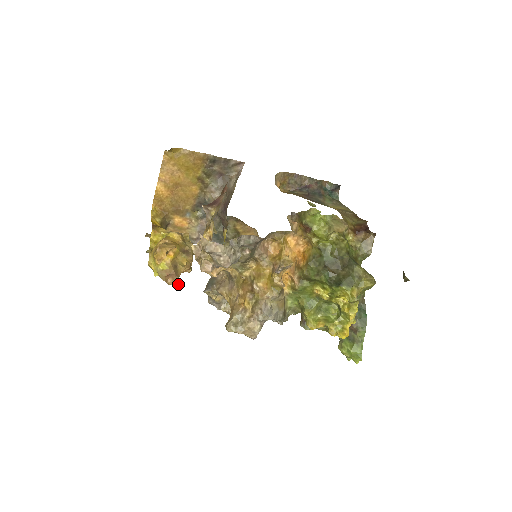
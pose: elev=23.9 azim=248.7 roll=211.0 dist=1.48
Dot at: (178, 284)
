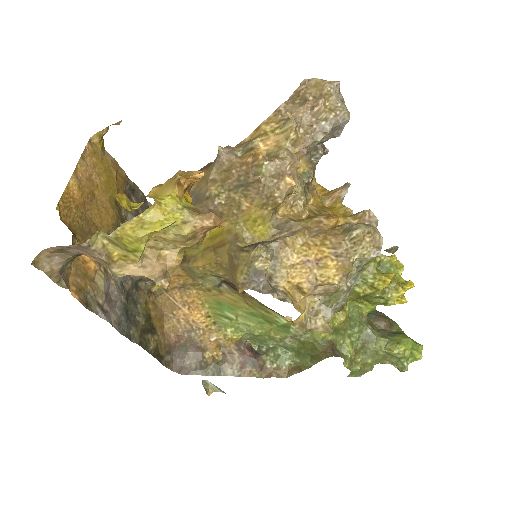
Dot at: (224, 225)
